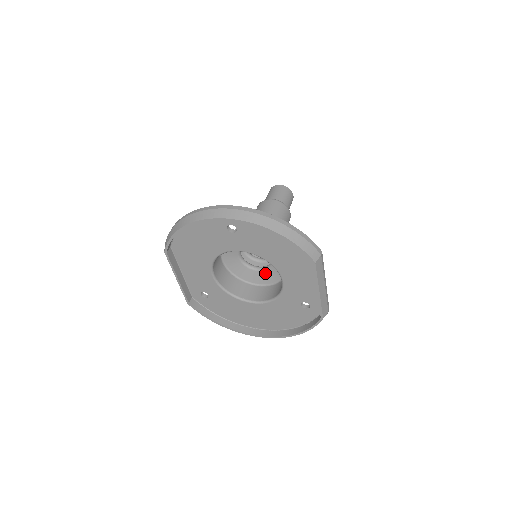
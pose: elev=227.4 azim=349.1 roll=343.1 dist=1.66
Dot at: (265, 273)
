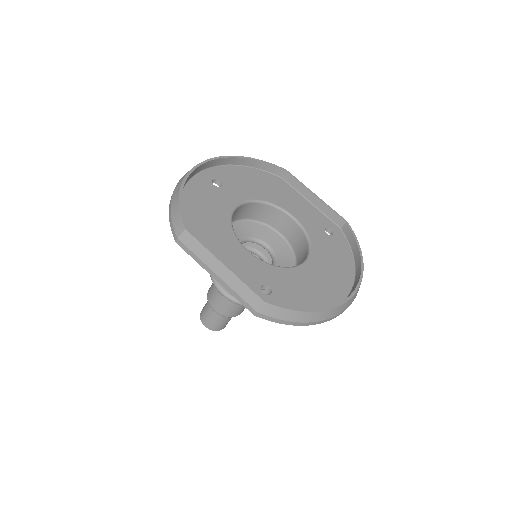
Dot at: (279, 264)
